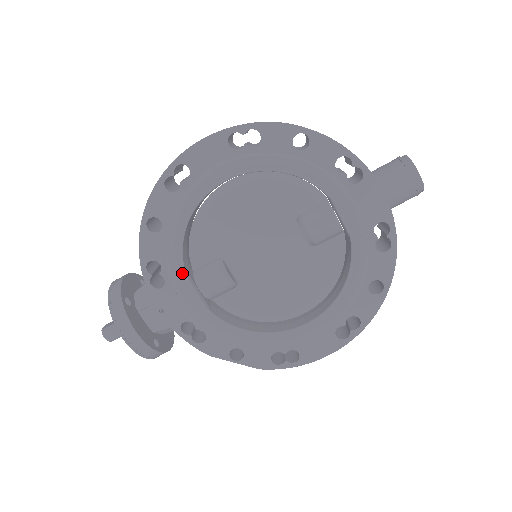
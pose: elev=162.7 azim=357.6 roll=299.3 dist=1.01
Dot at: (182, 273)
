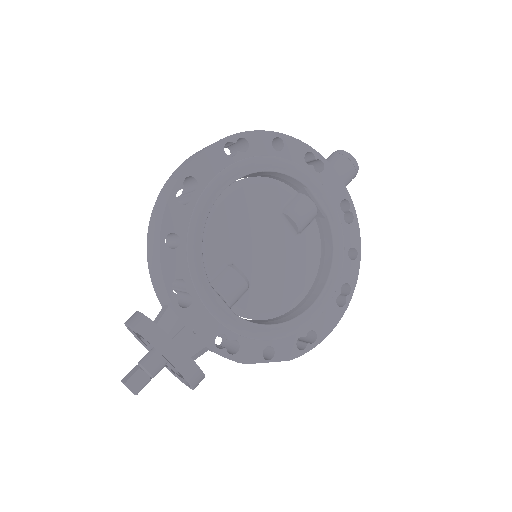
Dot at: (207, 284)
